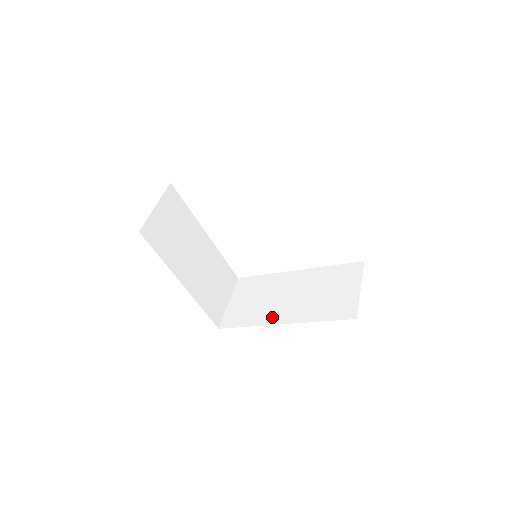
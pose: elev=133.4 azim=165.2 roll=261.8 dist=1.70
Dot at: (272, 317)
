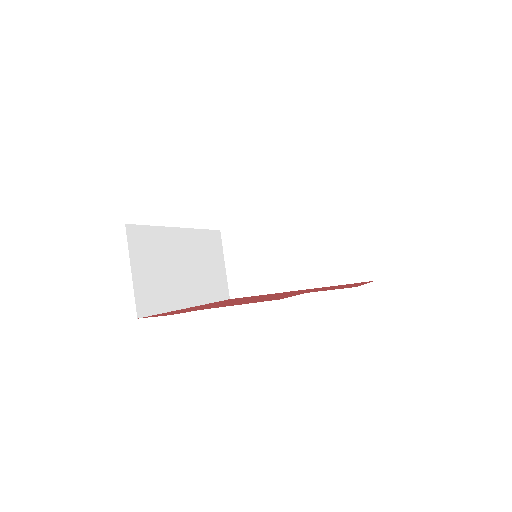
Dot at: (283, 283)
